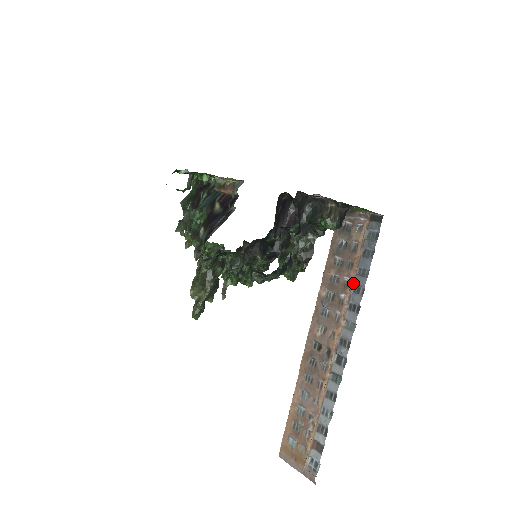
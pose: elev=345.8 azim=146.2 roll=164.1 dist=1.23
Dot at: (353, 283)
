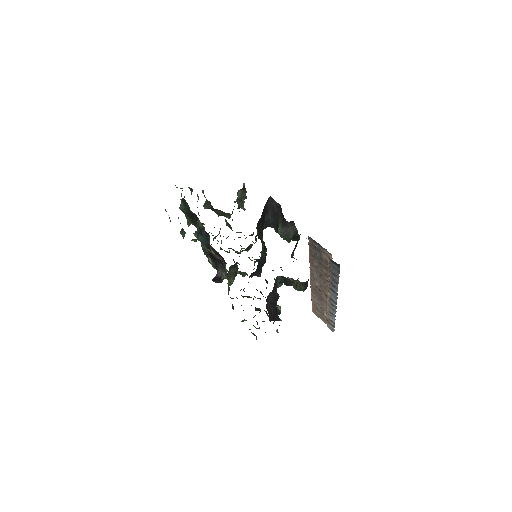
Dot at: (330, 282)
